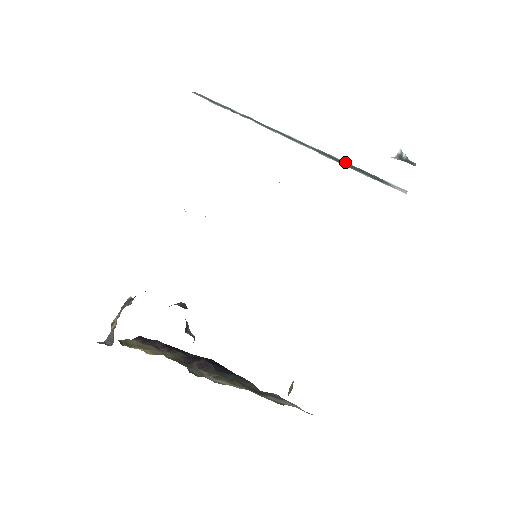
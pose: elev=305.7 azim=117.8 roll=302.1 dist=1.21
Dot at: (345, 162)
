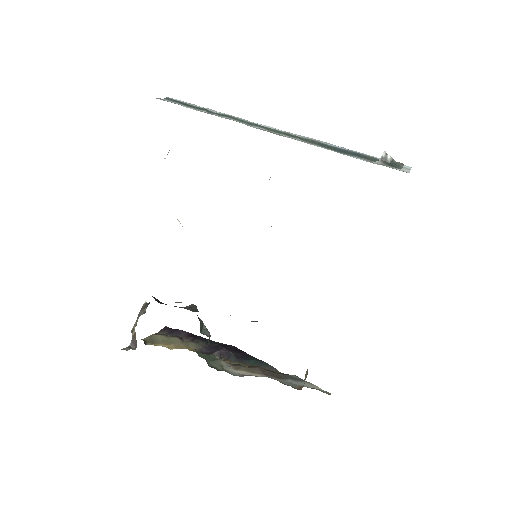
Dot at: (338, 147)
